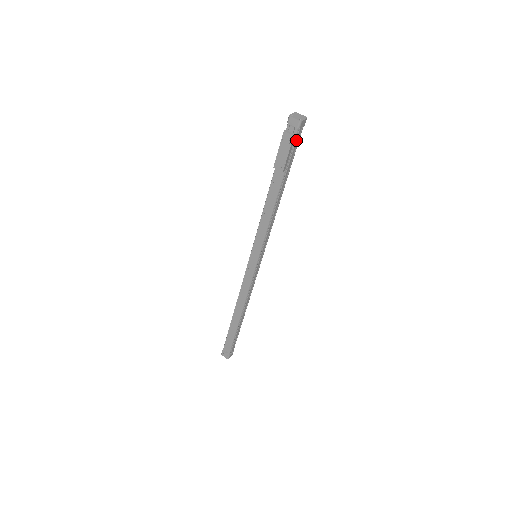
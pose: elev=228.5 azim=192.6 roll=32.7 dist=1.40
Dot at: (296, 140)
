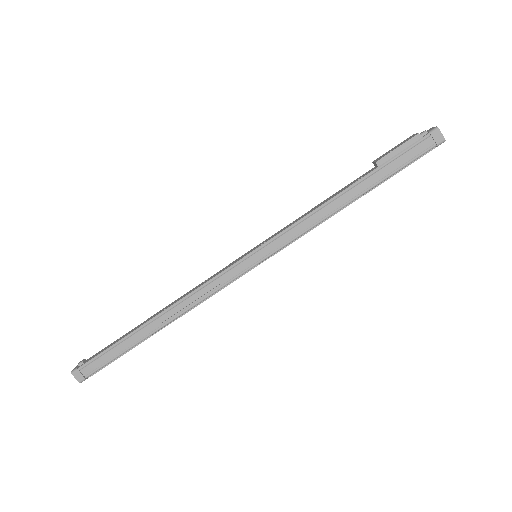
Dot at: (417, 145)
